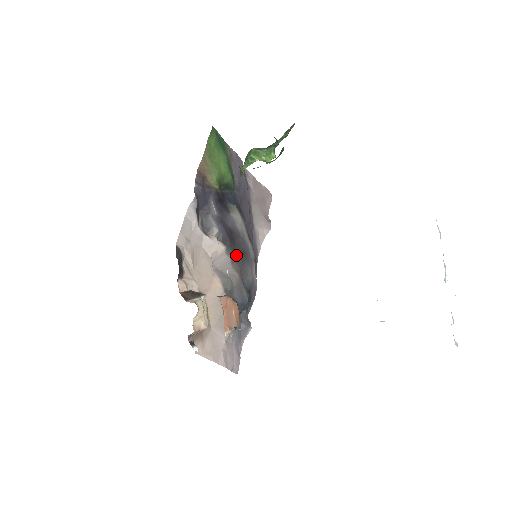
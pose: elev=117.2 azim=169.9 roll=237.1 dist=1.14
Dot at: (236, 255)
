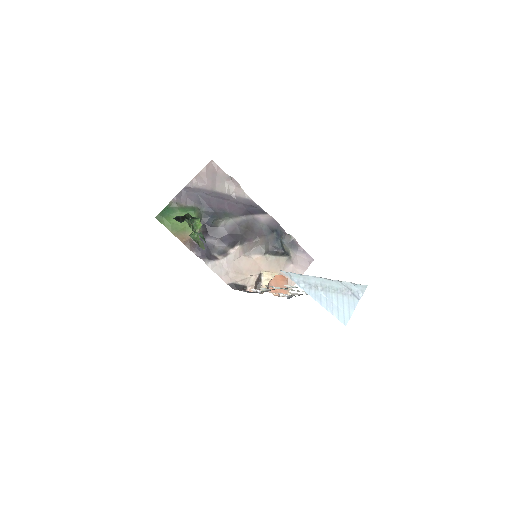
Dot at: (247, 236)
